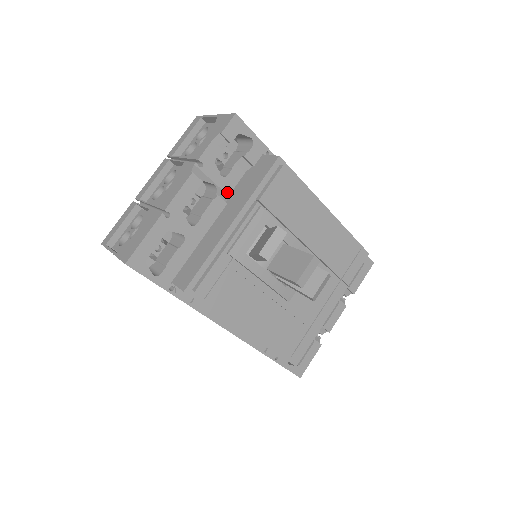
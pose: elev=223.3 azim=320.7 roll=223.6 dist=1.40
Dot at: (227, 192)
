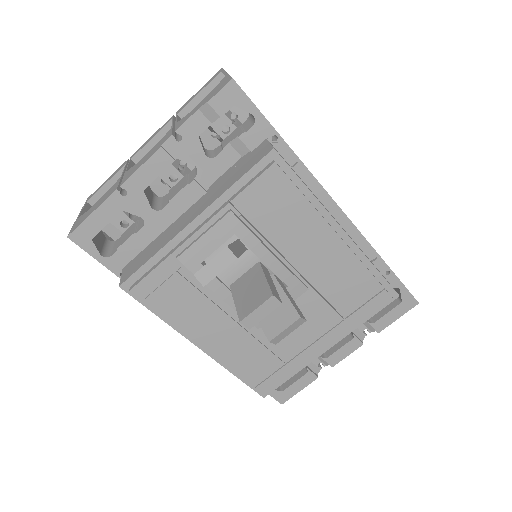
Dot at: (212, 177)
